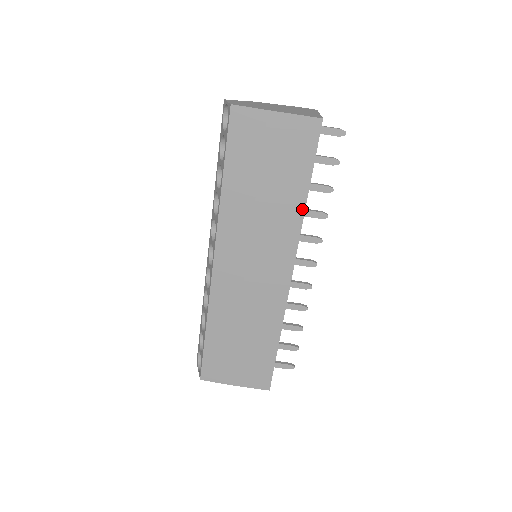
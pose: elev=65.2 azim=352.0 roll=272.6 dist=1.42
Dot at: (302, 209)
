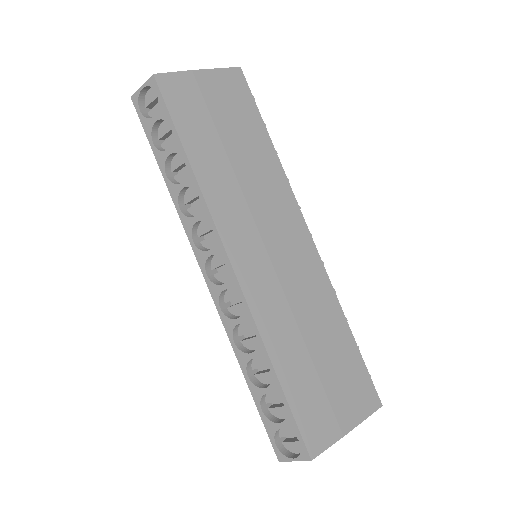
Dot at: (276, 158)
